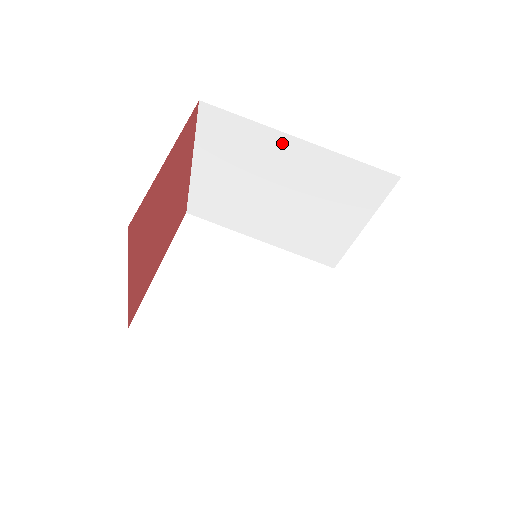
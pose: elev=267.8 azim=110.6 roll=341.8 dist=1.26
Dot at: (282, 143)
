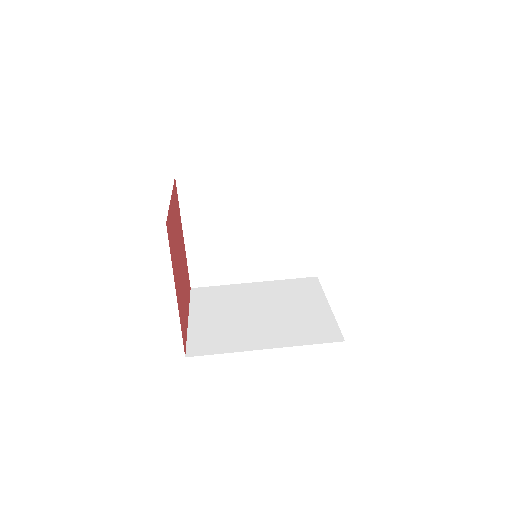
Dot at: (237, 181)
